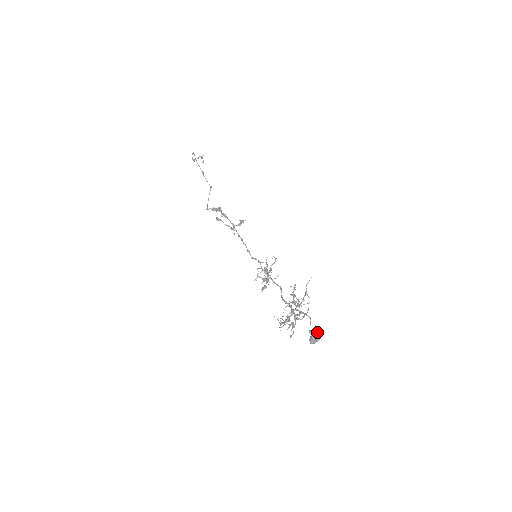
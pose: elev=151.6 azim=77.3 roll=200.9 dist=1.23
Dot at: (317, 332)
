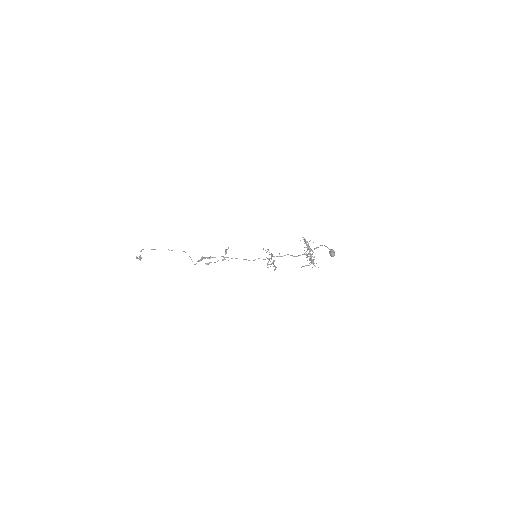
Dot at: (331, 249)
